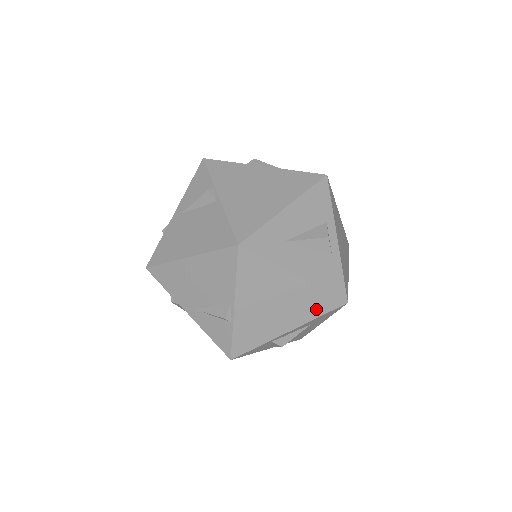
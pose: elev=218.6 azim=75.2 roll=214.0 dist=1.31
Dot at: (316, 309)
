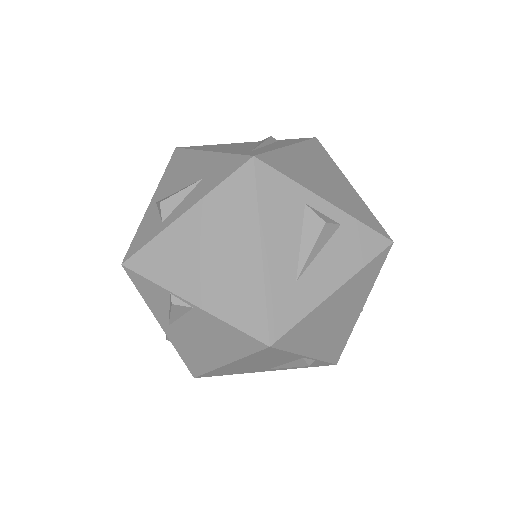
Dot at: (371, 277)
